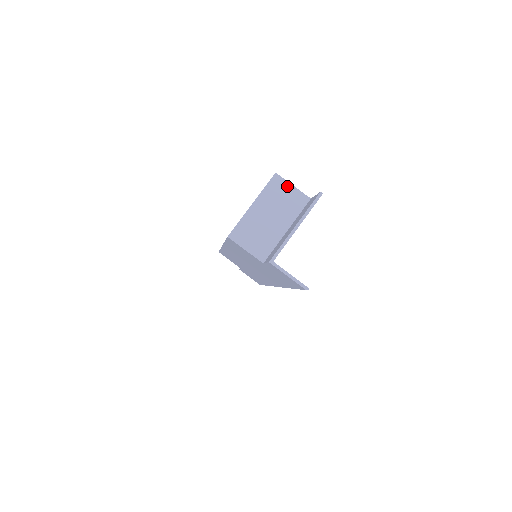
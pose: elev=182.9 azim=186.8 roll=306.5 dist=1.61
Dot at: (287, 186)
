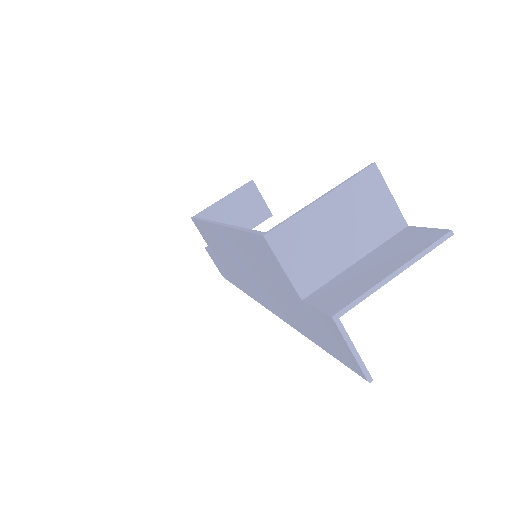
Dot at: (383, 191)
